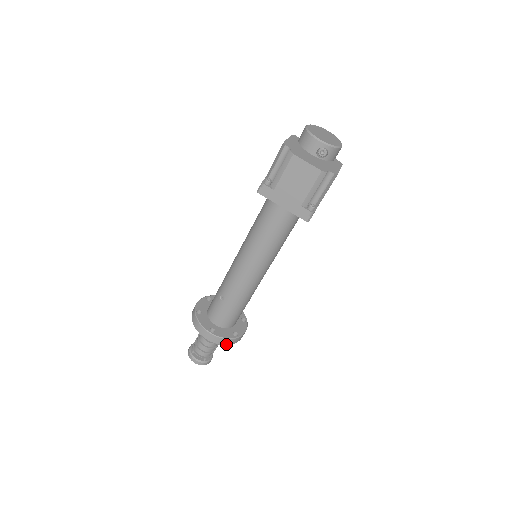
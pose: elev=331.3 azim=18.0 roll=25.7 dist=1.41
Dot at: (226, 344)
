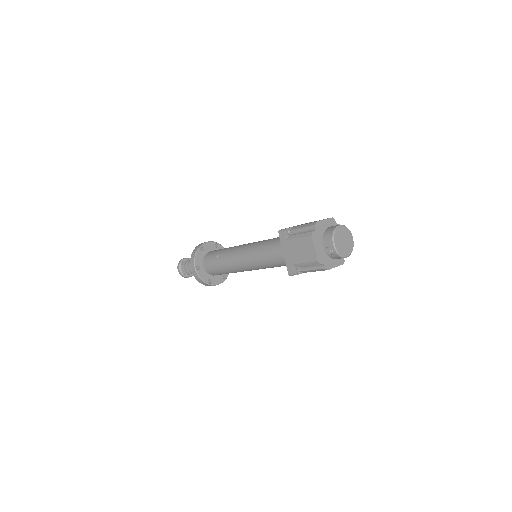
Dot at: (199, 282)
